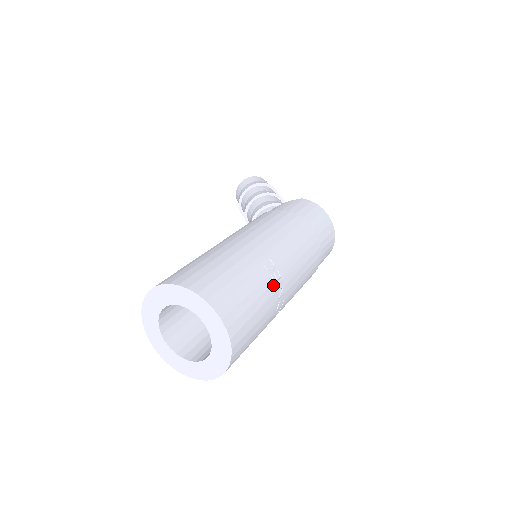
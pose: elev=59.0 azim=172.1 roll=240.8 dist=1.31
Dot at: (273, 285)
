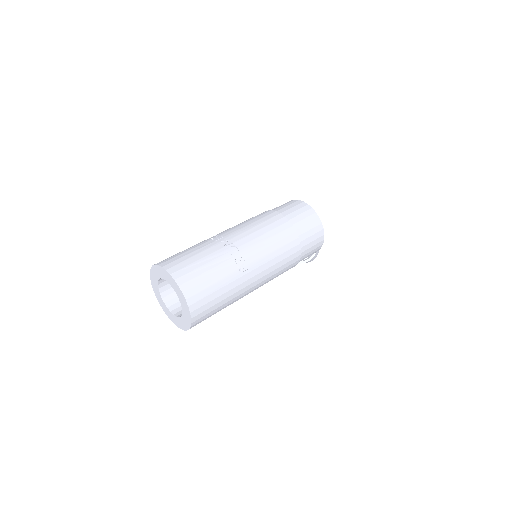
Dot at: (214, 242)
